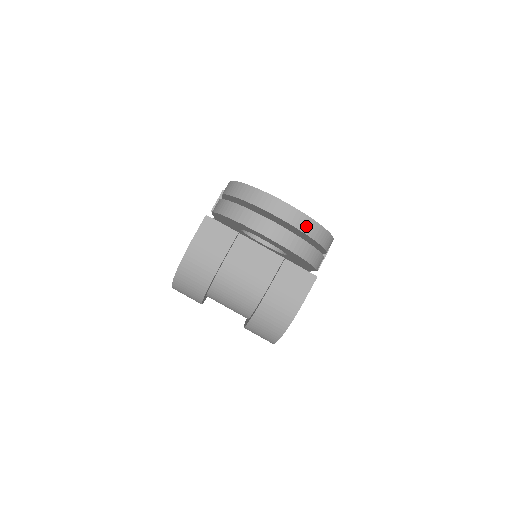
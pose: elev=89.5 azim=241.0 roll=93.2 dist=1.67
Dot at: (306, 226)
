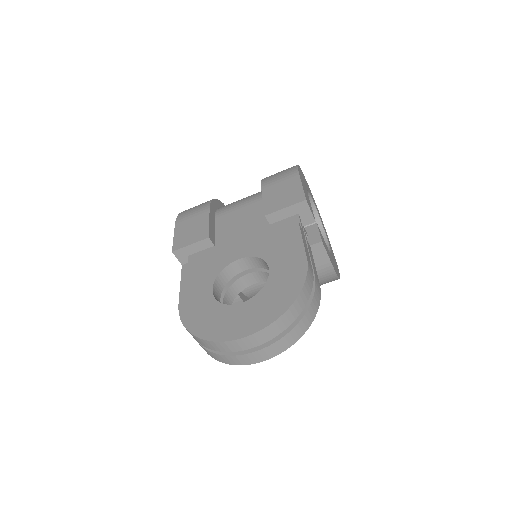
Dot at: (279, 328)
